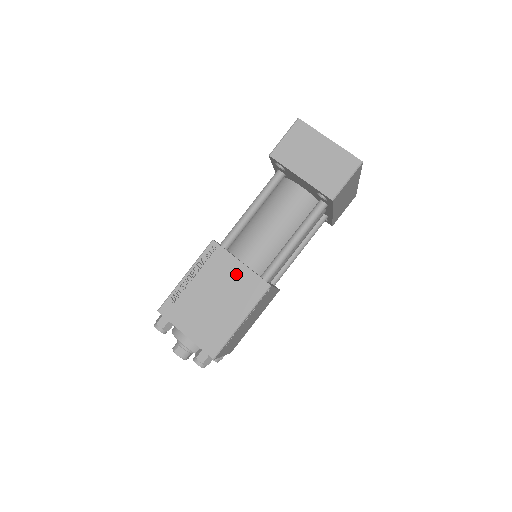
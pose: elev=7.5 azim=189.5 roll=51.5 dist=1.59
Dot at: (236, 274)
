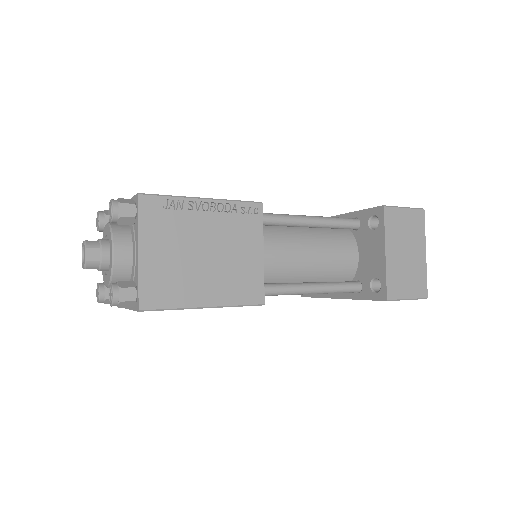
Dot at: (249, 258)
